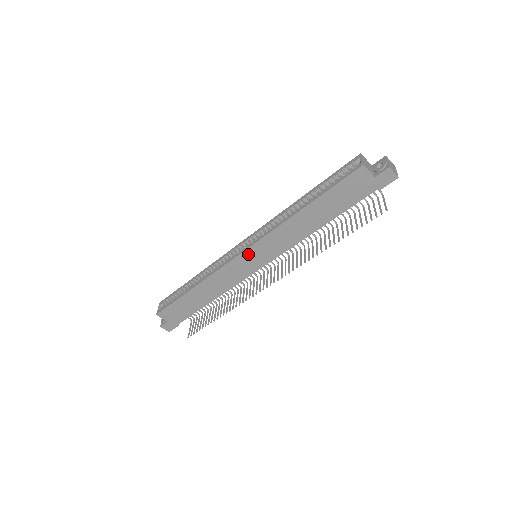
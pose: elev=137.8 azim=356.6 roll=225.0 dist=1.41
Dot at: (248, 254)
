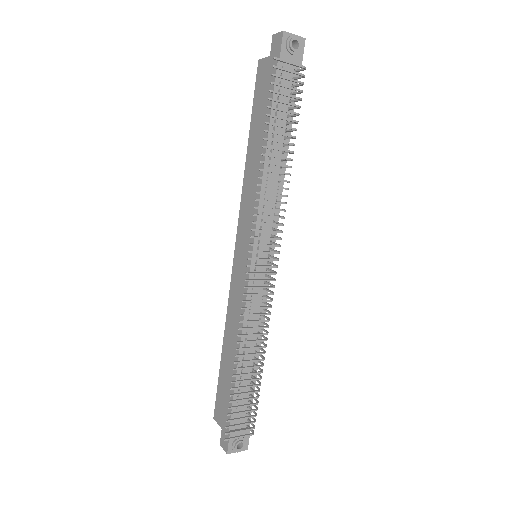
Dot at: (238, 250)
